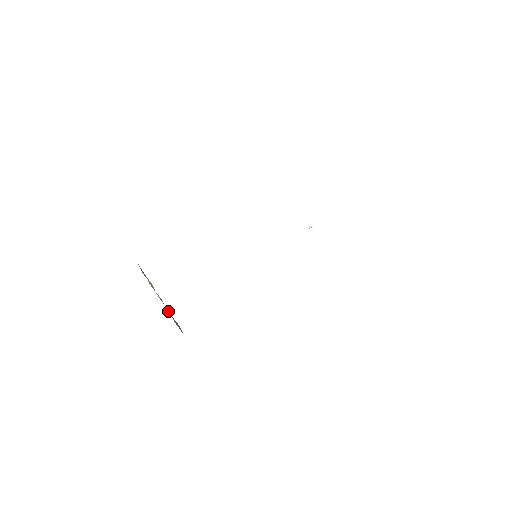
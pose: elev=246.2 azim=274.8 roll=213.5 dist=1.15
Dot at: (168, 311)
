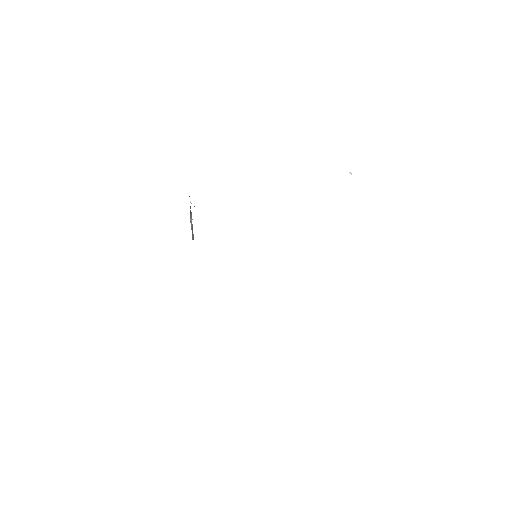
Dot at: (192, 233)
